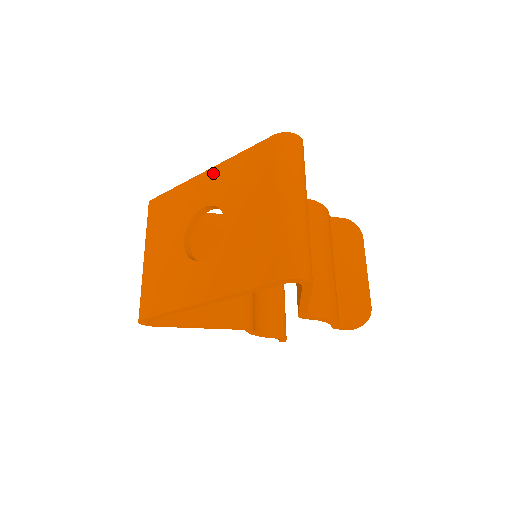
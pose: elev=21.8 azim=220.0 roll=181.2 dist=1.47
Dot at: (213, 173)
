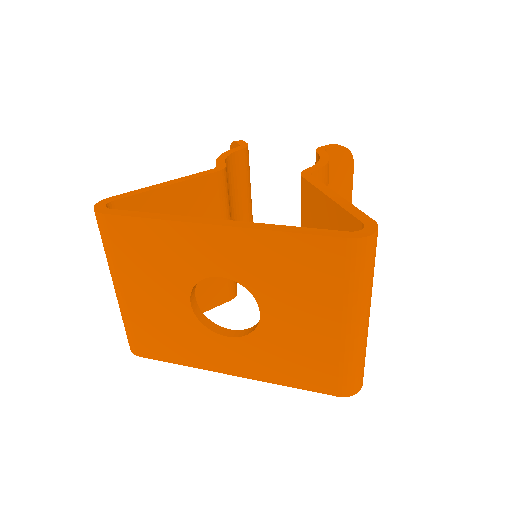
Dot at: (232, 237)
